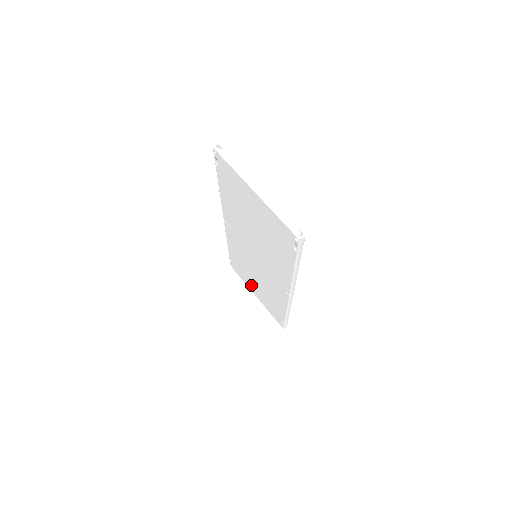
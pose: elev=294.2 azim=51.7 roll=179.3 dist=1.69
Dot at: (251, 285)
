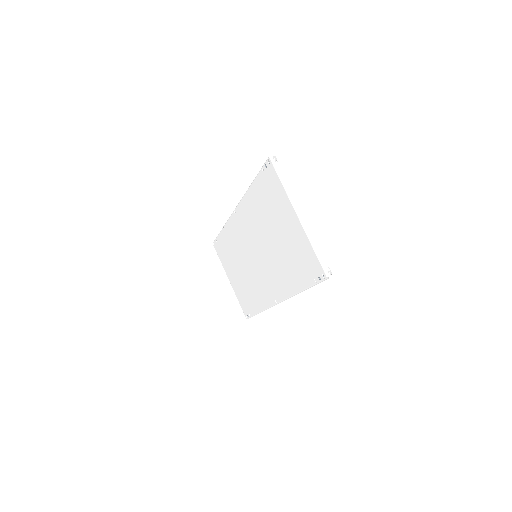
Dot at: (230, 270)
